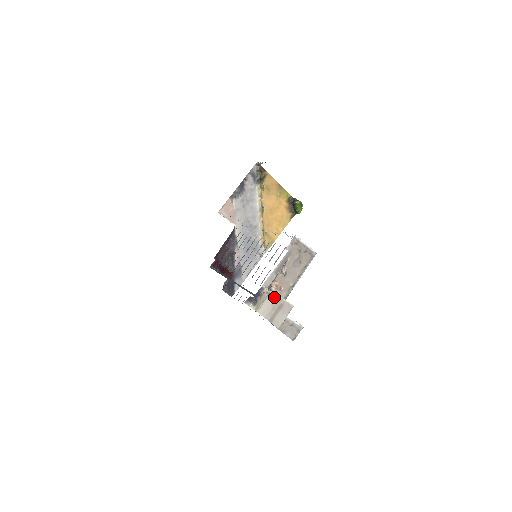
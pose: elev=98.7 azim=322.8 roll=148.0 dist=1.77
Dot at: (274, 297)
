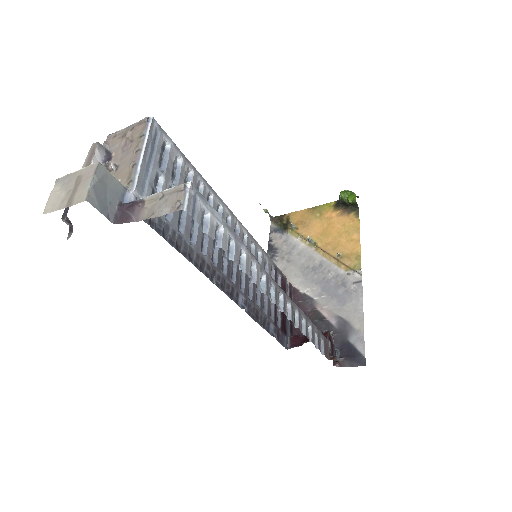
Dot at: (63, 181)
